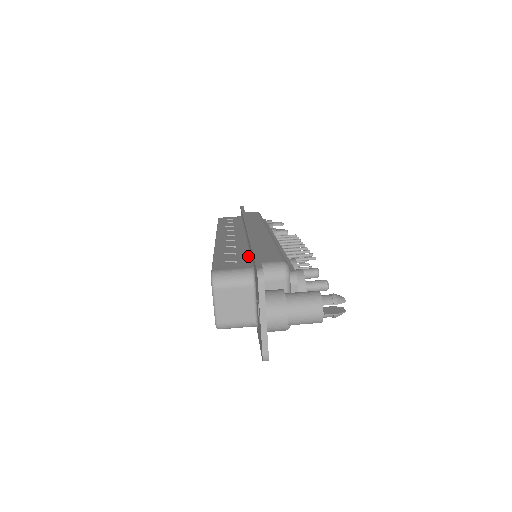
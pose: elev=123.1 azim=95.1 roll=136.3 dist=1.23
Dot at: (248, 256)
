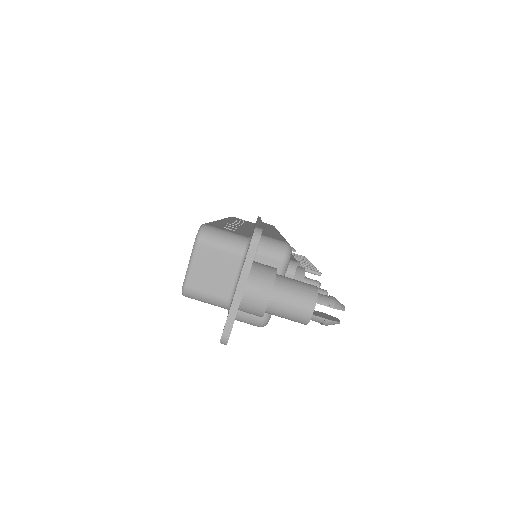
Dot at: (249, 233)
